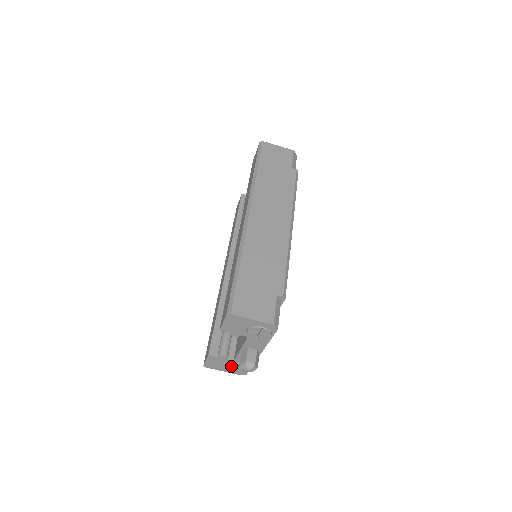
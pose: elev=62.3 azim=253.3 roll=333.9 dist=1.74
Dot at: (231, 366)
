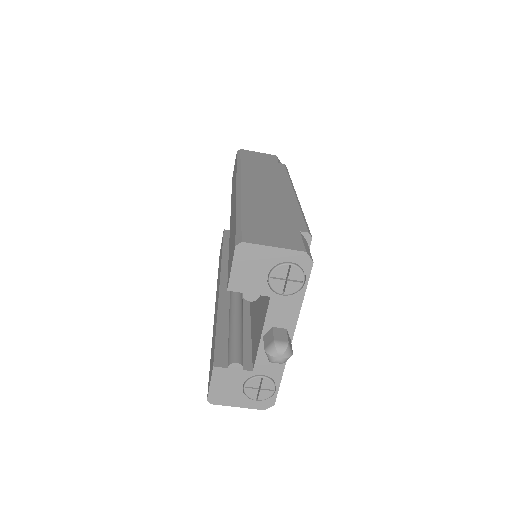
Dot at: (250, 387)
